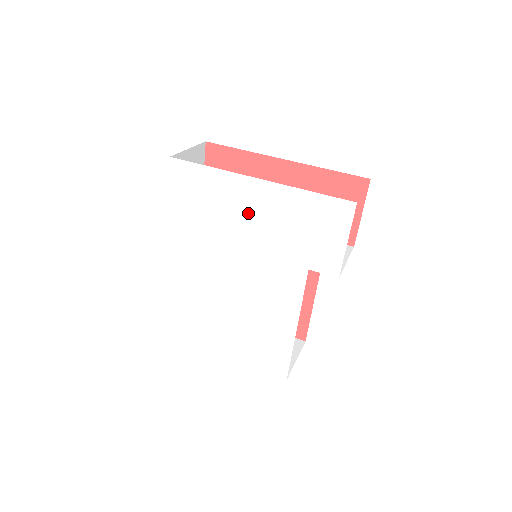
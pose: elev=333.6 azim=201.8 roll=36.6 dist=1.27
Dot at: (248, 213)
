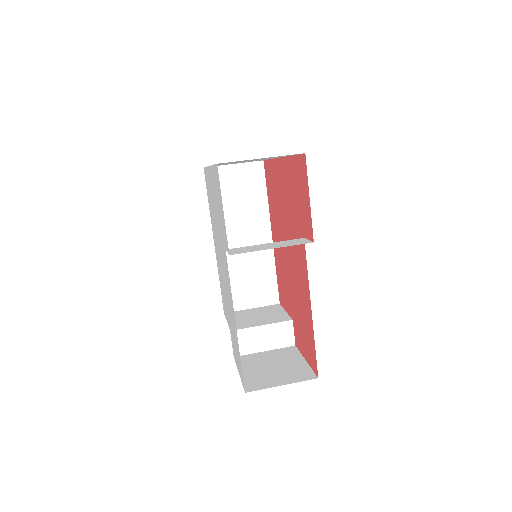
Dot at: (213, 201)
